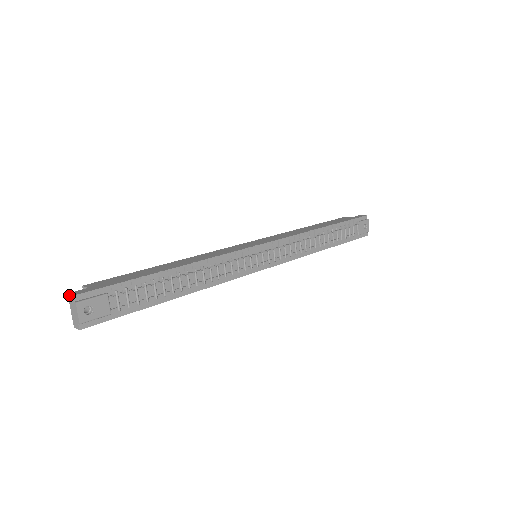
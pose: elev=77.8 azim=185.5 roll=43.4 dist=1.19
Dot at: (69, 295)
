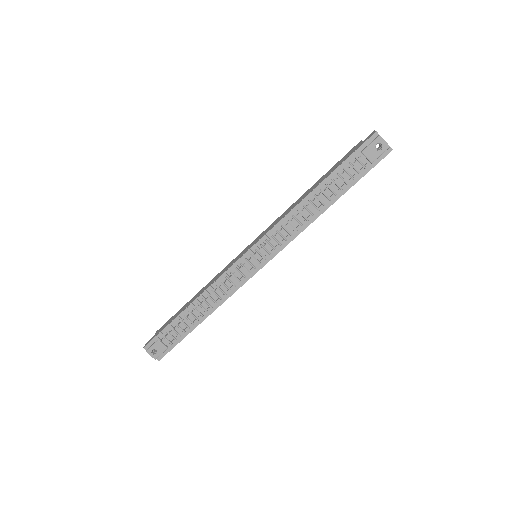
Dot at: (145, 345)
